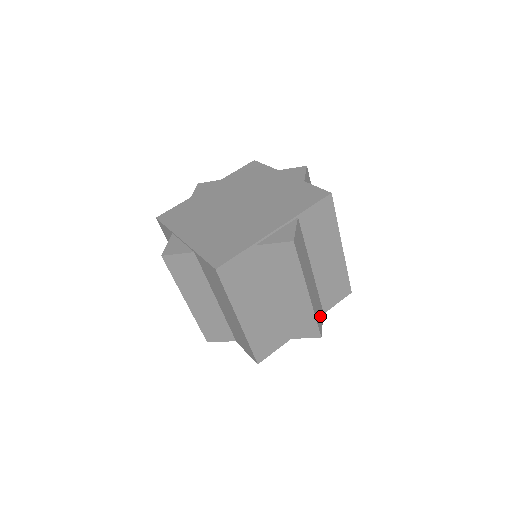
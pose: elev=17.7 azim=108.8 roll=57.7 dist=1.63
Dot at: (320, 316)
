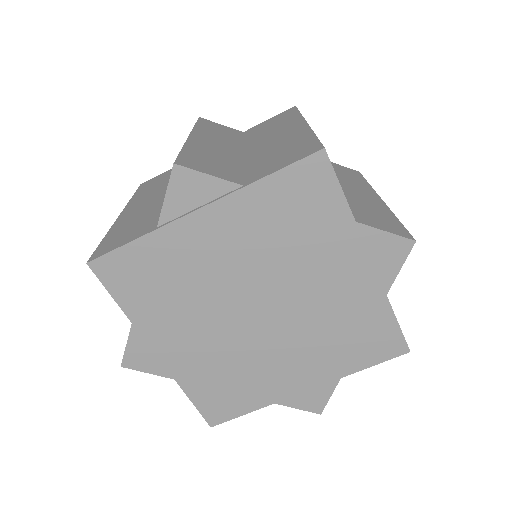
Dot at: (213, 169)
